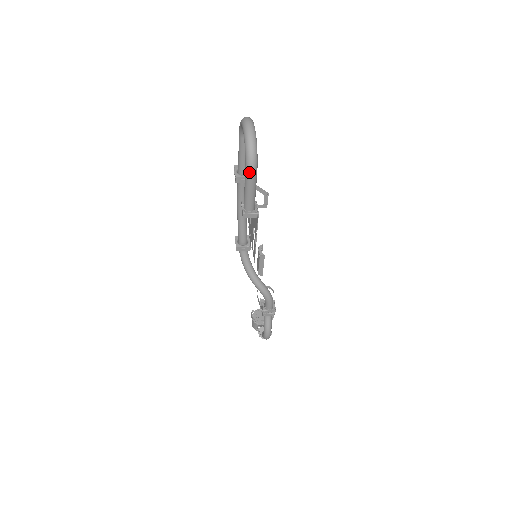
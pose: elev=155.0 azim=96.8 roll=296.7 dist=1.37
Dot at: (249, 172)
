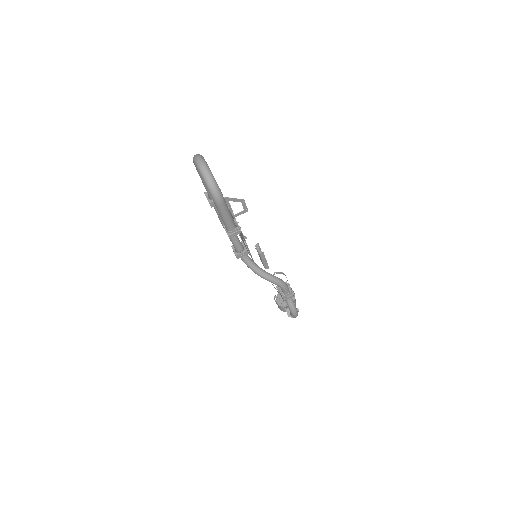
Dot at: (217, 203)
